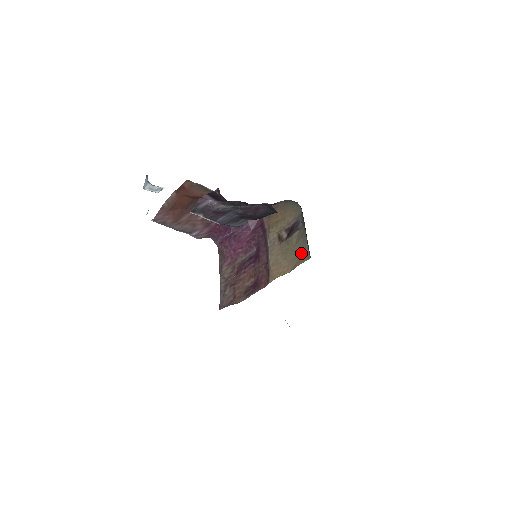
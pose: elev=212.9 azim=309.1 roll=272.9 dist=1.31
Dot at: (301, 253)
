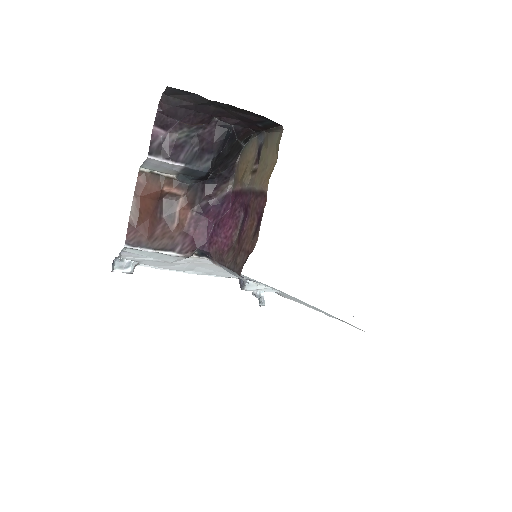
Dot at: (275, 141)
